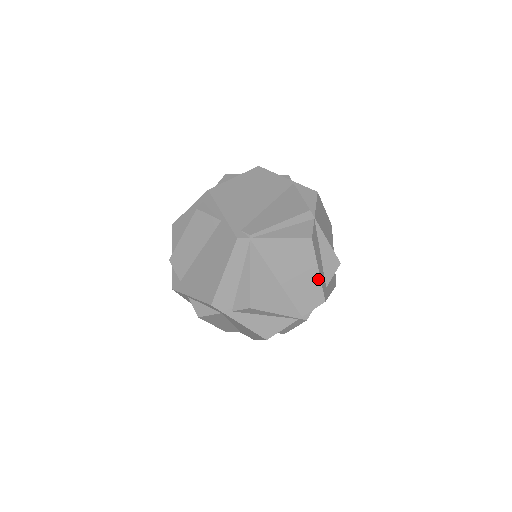
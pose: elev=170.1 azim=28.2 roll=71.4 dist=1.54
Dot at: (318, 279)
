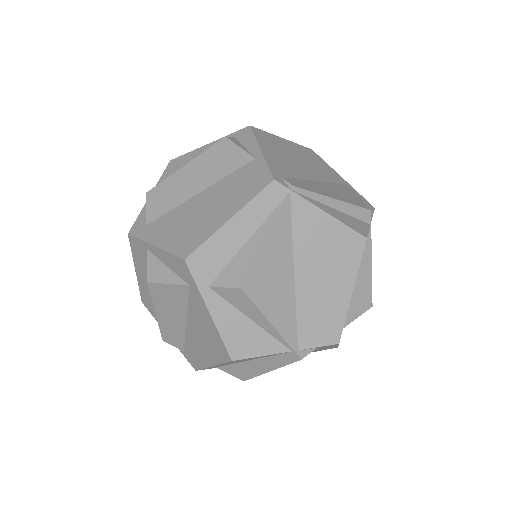
Dot at: (346, 303)
